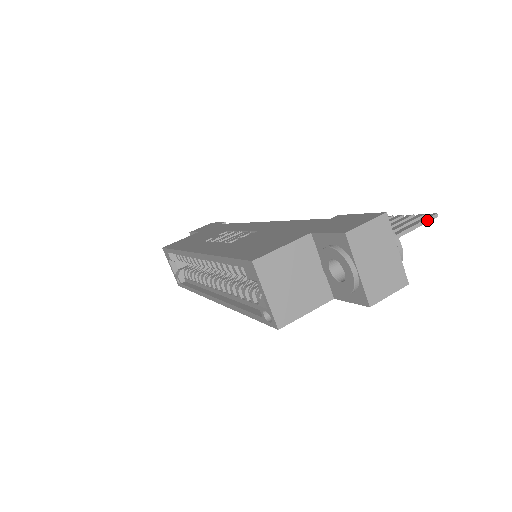
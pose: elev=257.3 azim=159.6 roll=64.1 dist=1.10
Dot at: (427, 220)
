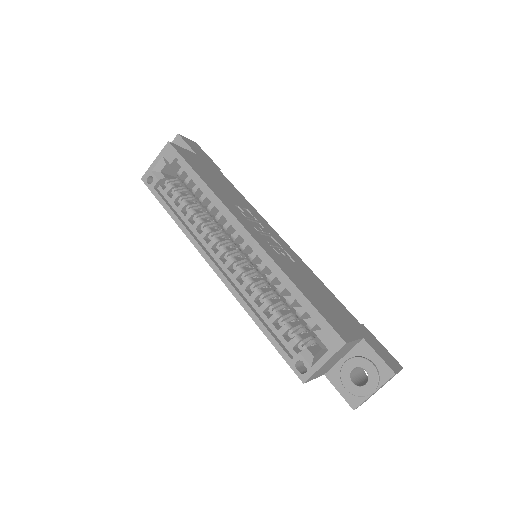
Dot at: occluded
